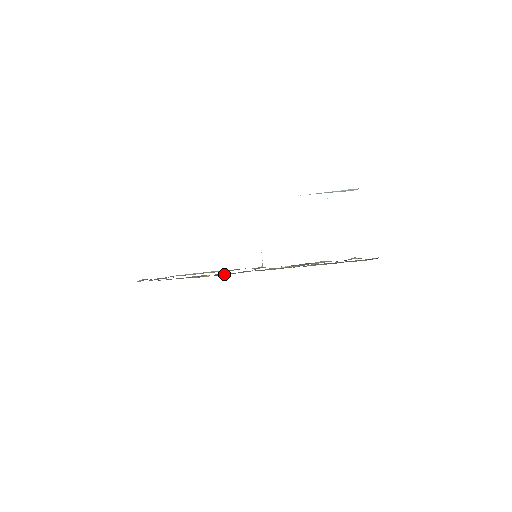
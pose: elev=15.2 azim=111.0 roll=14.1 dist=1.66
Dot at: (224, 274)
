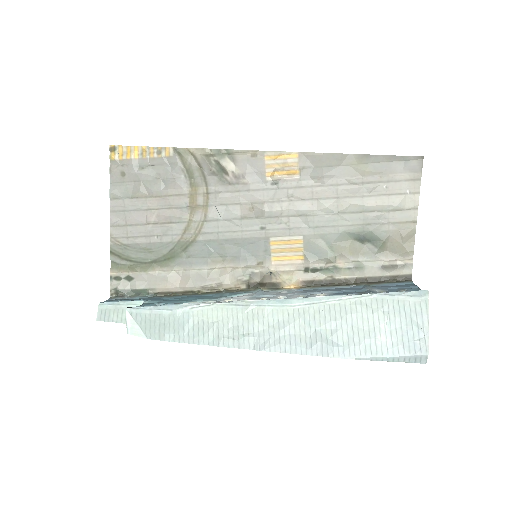
Dot at: (176, 169)
